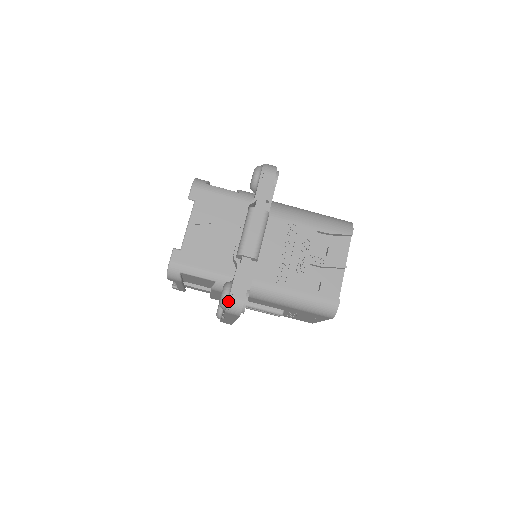
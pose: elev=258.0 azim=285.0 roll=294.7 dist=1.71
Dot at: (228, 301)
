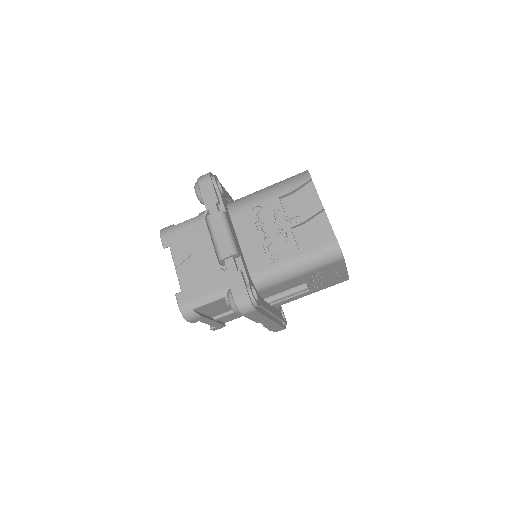
Dot at: (235, 304)
